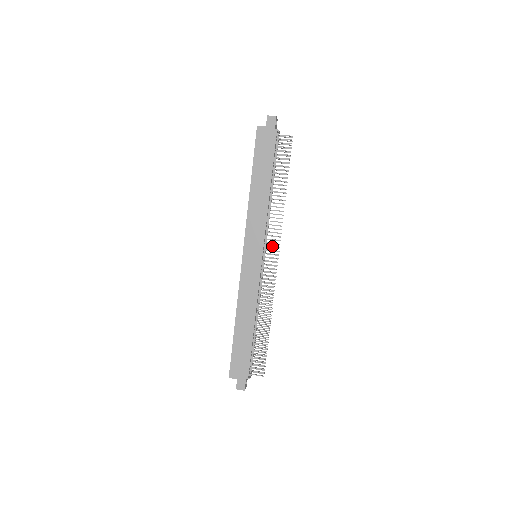
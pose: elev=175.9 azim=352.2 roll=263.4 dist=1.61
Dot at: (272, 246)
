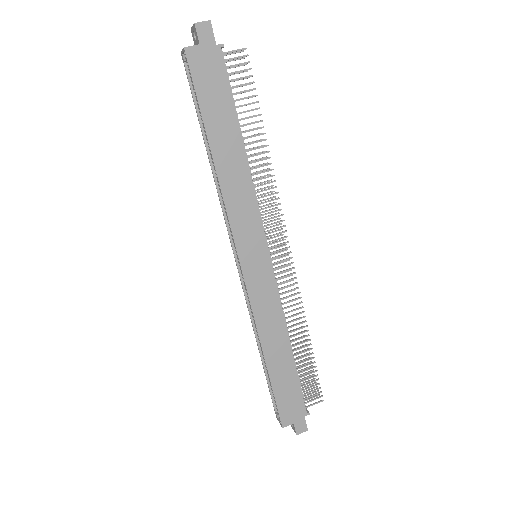
Dot at: occluded
